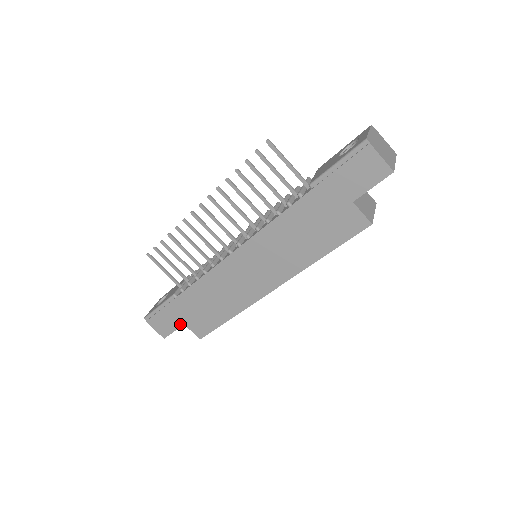
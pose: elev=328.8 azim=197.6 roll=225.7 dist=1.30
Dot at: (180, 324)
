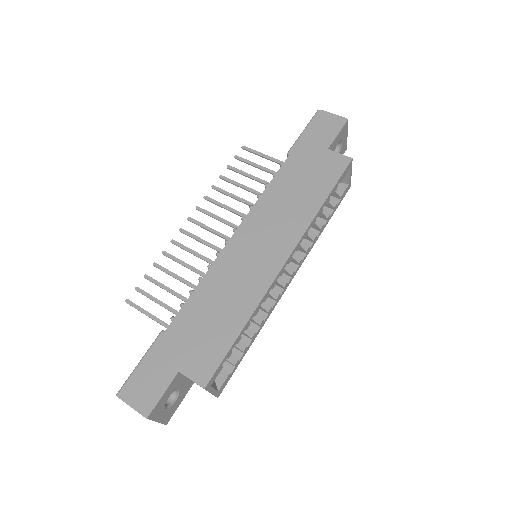
Dot at: (172, 374)
